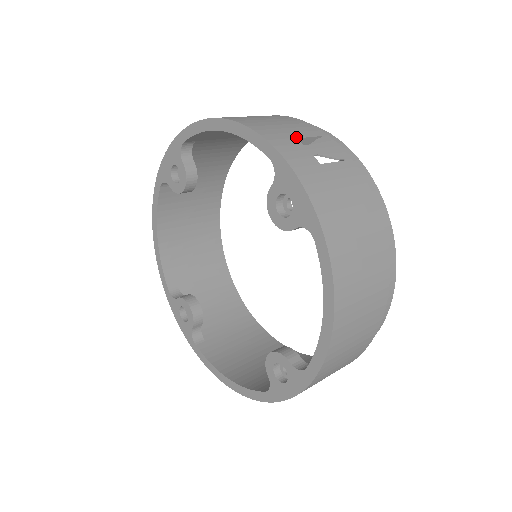
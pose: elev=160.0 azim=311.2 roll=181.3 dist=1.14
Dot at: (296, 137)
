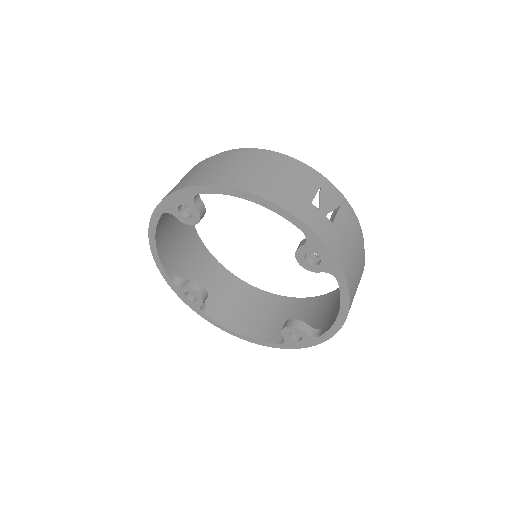
Dot at: (311, 202)
